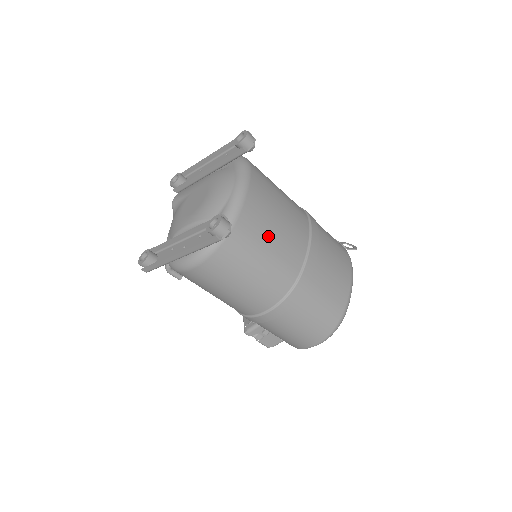
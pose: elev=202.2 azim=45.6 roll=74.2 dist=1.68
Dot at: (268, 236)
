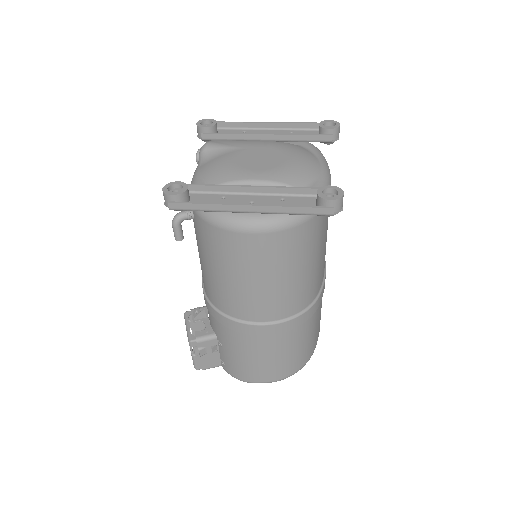
Dot at: (324, 239)
